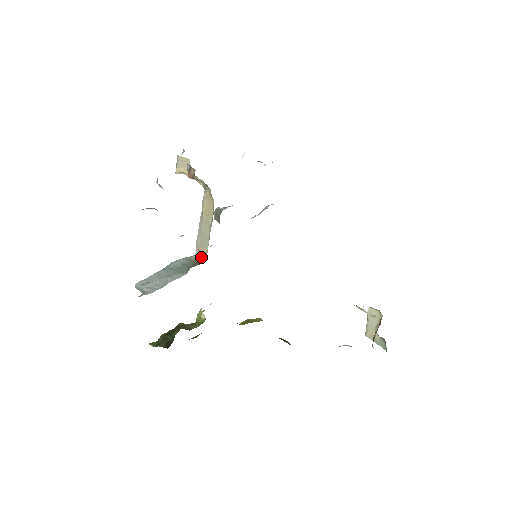
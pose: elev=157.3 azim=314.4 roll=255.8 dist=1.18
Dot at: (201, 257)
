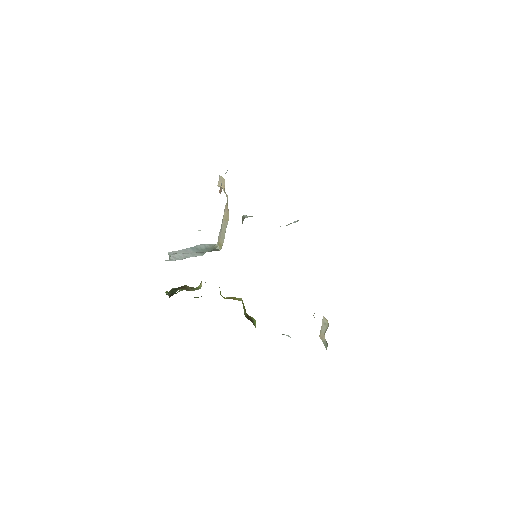
Dot at: (220, 246)
